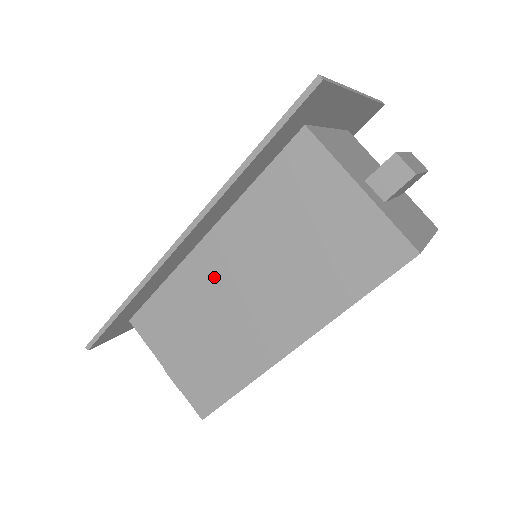
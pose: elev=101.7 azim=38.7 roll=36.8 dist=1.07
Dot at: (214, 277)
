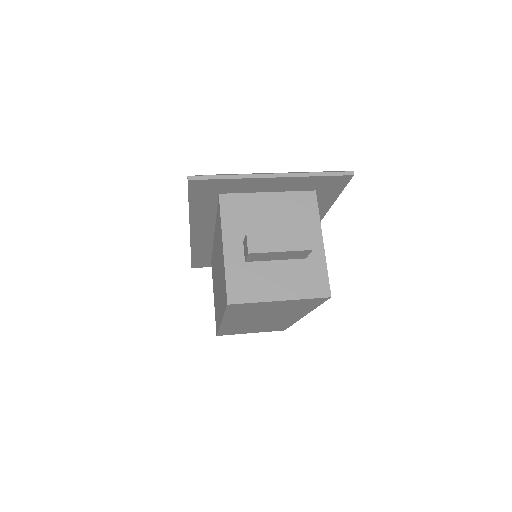
Dot at: (215, 260)
